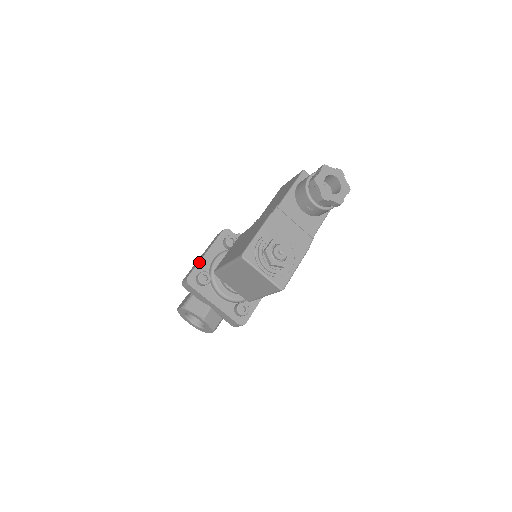
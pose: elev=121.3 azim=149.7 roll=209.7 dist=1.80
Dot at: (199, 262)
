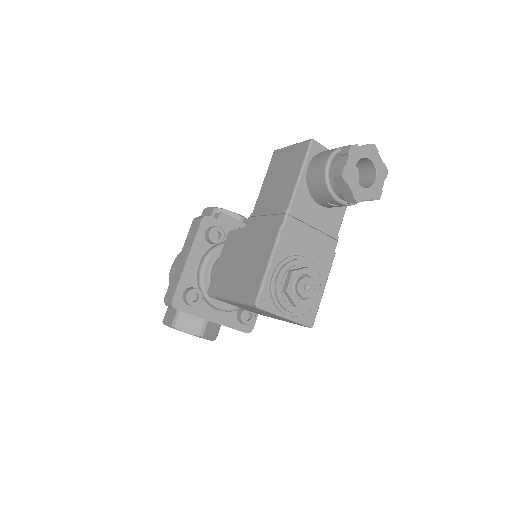
Dot at: (181, 275)
